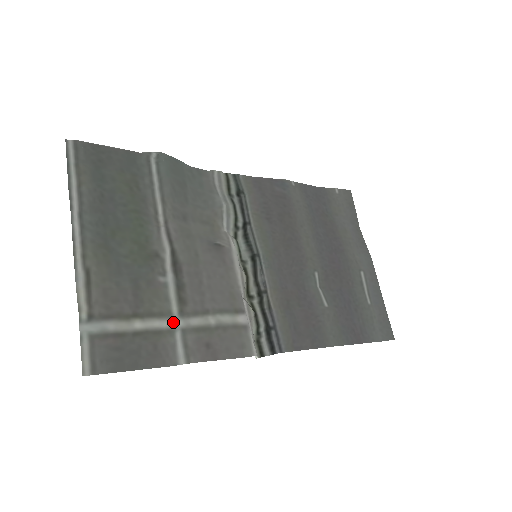
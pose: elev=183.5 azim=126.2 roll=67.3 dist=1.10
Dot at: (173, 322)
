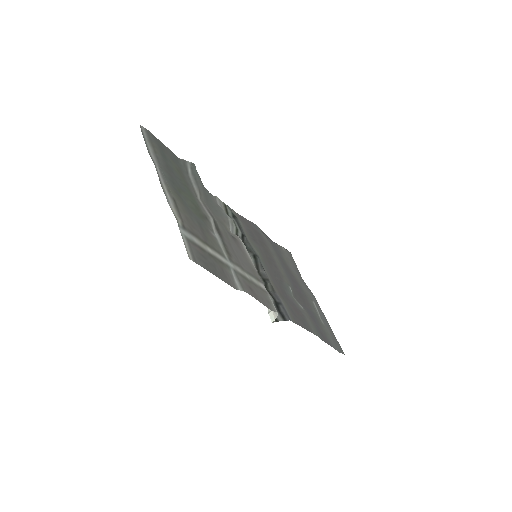
Dot at: (227, 262)
